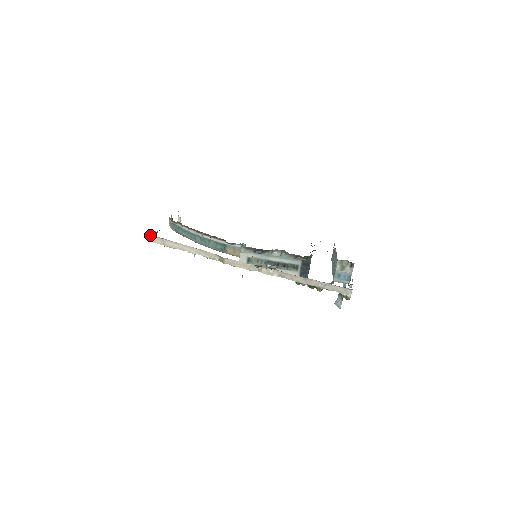
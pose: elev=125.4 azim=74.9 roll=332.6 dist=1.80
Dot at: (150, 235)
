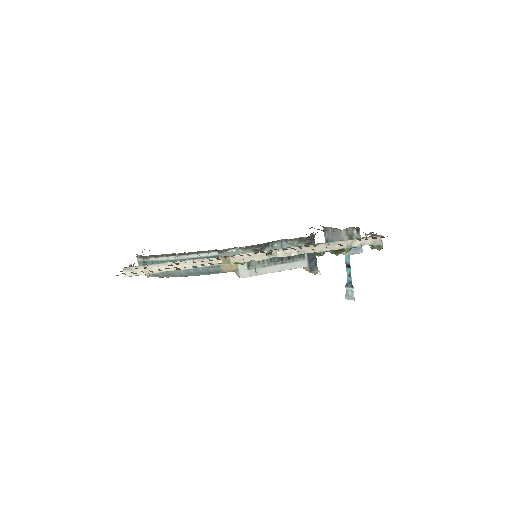
Dot at: (128, 267)
